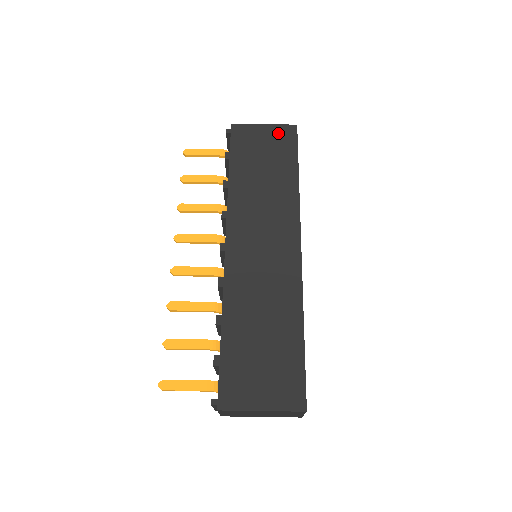
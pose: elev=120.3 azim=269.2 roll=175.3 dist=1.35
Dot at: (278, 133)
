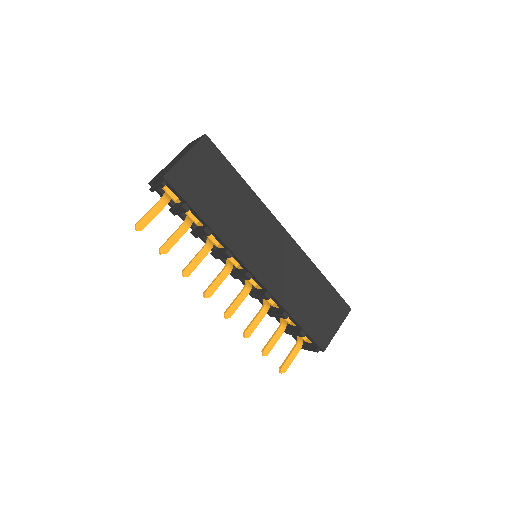
Dot at: (201, 154)
